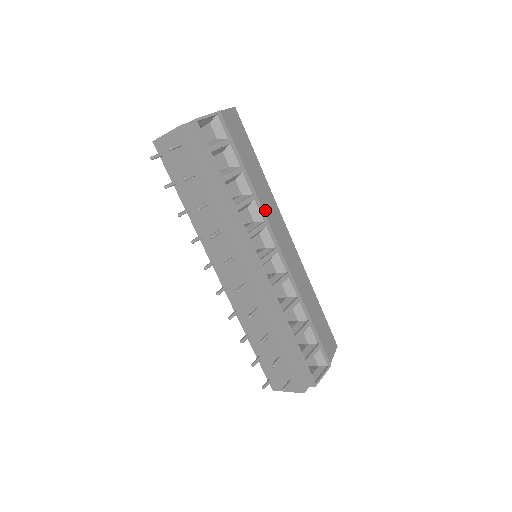
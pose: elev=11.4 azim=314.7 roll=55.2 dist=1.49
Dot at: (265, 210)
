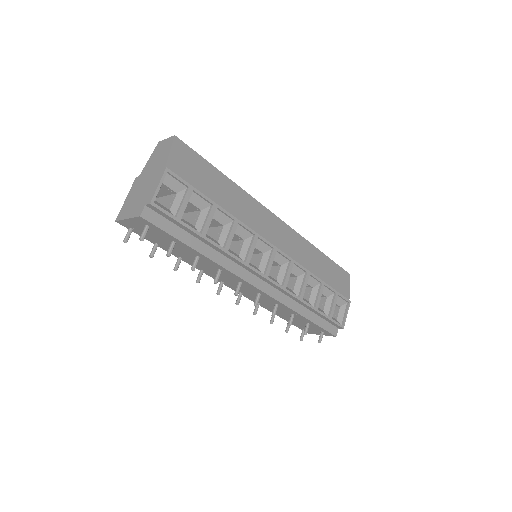
Dot at: (249, 222)
